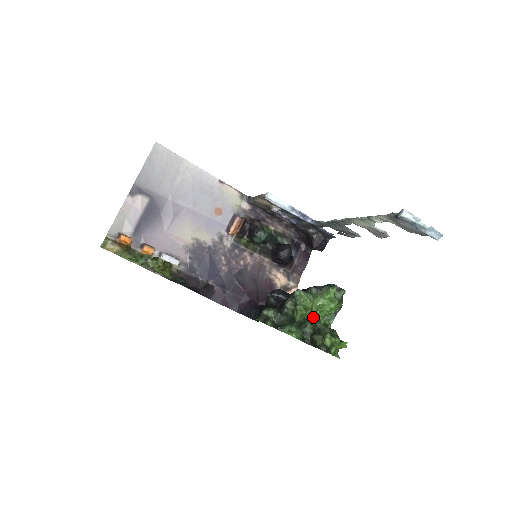
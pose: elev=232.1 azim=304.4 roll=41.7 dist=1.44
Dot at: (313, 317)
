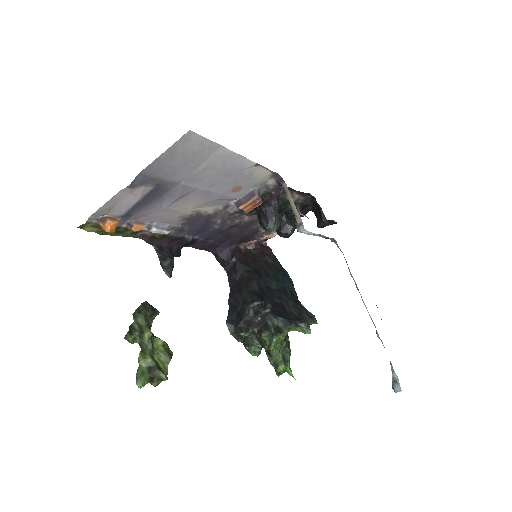
Dot at: occluded
